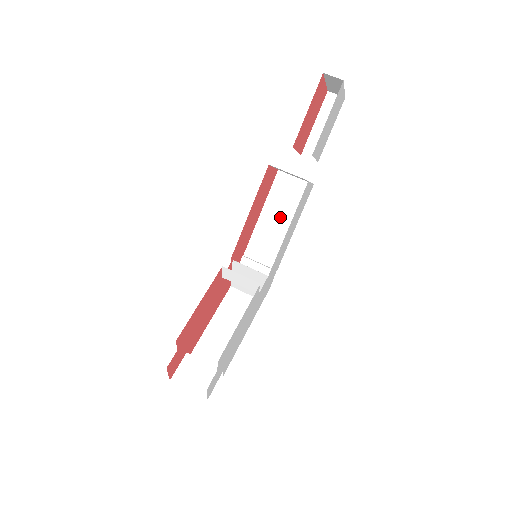
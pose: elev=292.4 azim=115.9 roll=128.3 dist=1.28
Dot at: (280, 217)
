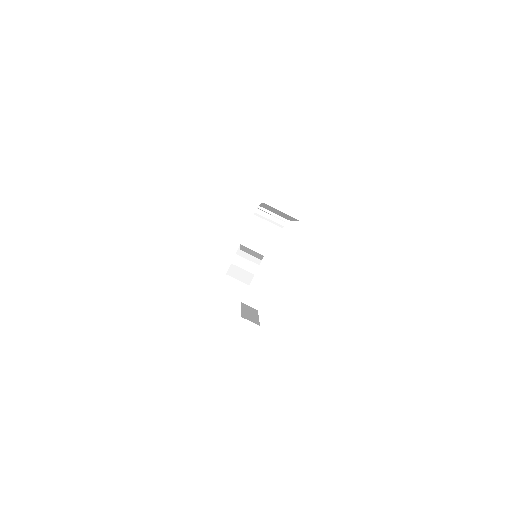
Dot at: occluded
